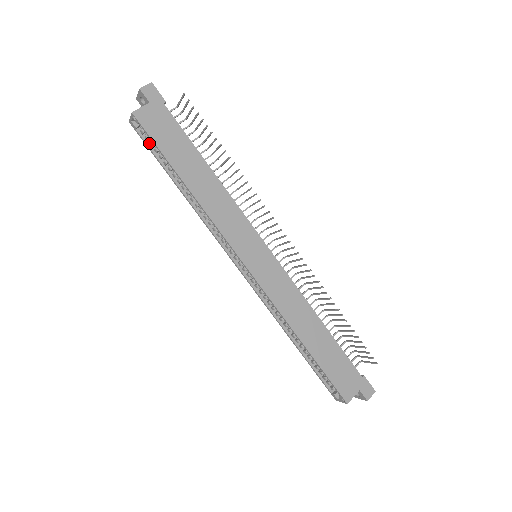
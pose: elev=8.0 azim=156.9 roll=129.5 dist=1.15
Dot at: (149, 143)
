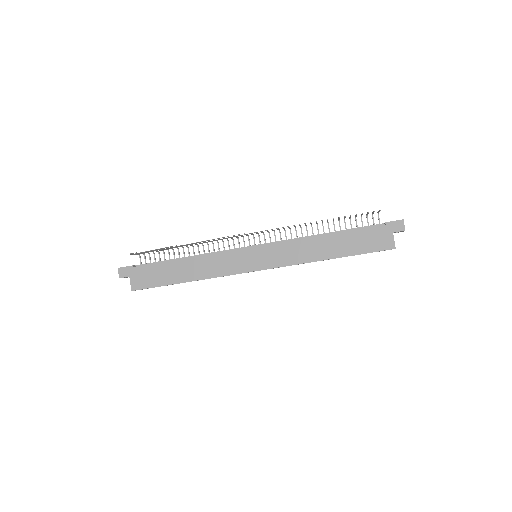
Dot at: occluded
